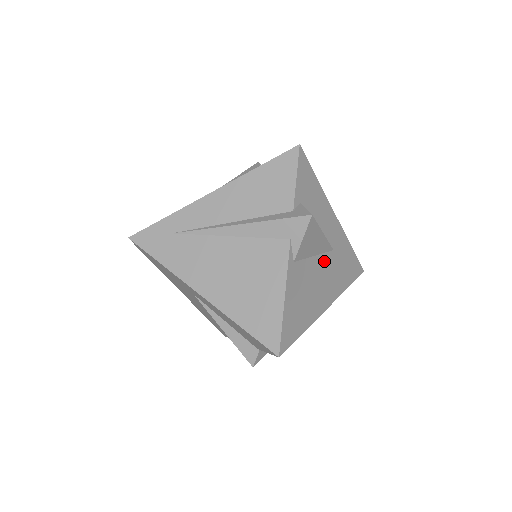
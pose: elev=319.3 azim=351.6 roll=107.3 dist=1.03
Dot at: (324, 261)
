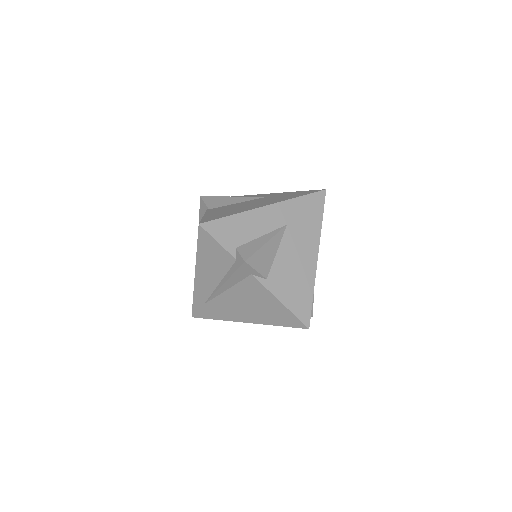
Dot at: (287, 242)
